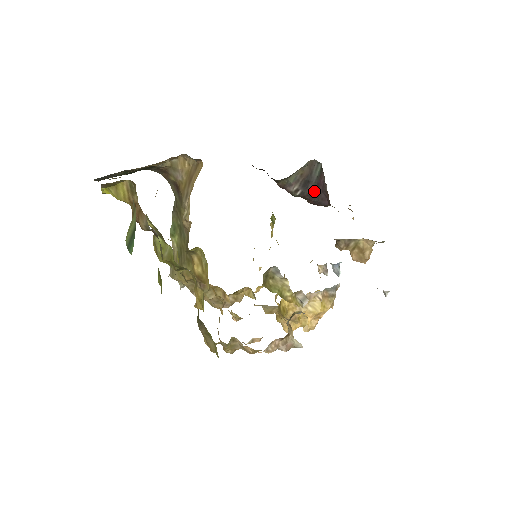
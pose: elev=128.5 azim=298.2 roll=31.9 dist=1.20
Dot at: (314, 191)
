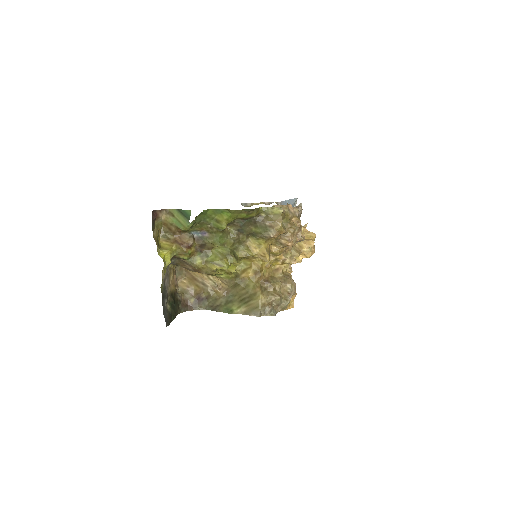
Dot at: occluded
